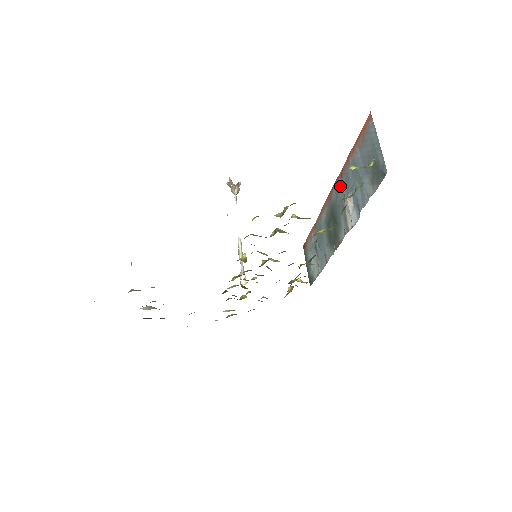
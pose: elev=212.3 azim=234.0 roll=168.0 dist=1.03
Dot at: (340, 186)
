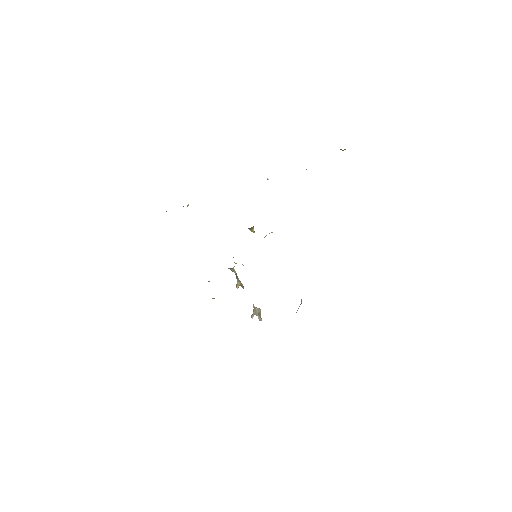
Dot at: occluded
